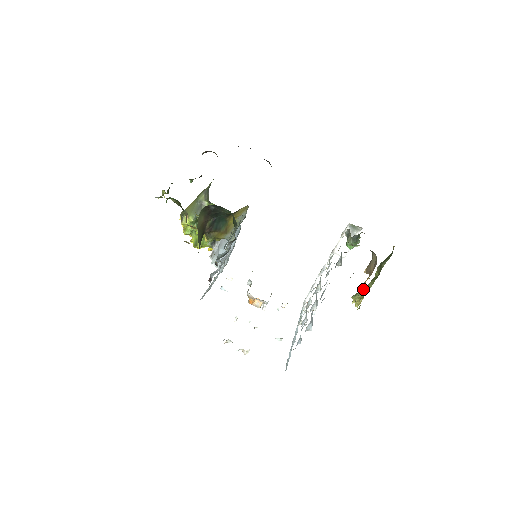
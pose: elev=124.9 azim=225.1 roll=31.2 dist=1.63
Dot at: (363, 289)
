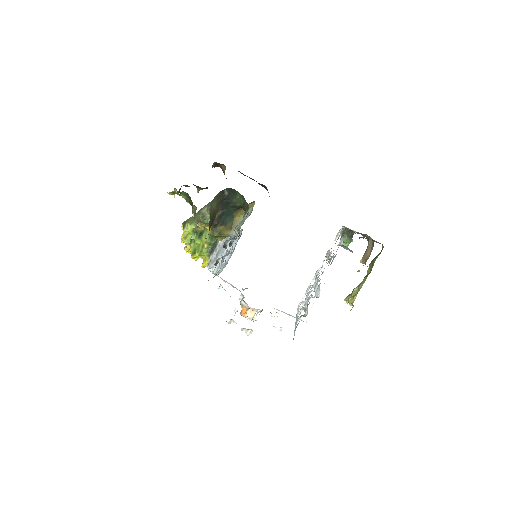
Dot at: (356, 287)
